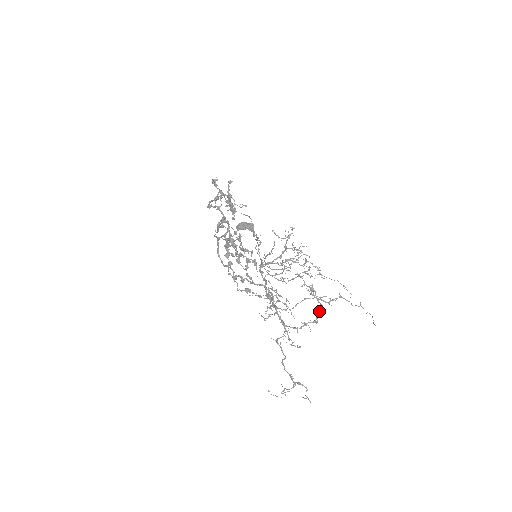
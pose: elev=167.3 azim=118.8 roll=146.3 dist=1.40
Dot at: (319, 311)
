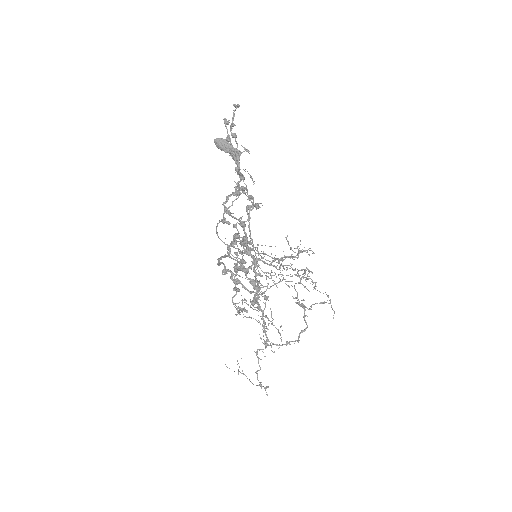
Dot at: (303, 331)
